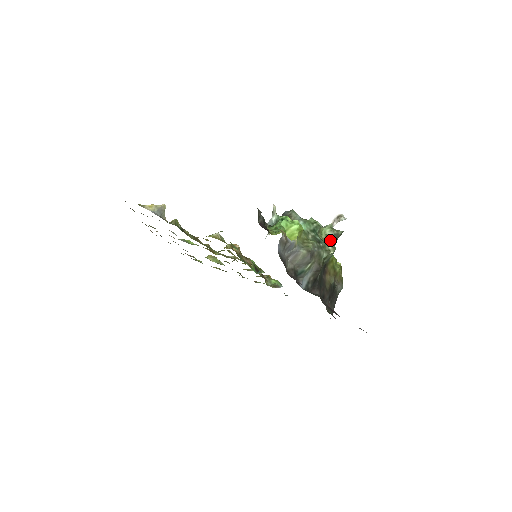
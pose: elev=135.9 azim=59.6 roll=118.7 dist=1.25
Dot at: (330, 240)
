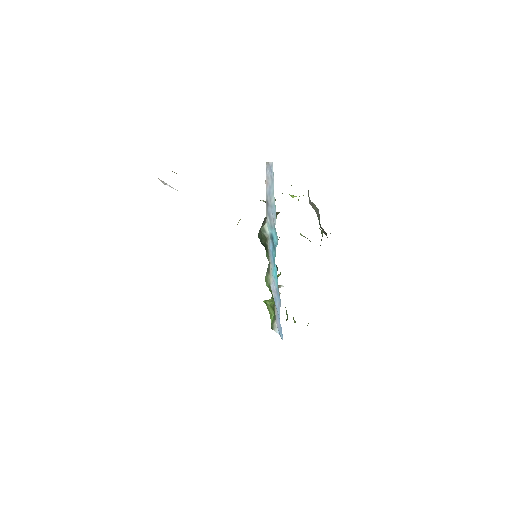
Dot at: occluded
